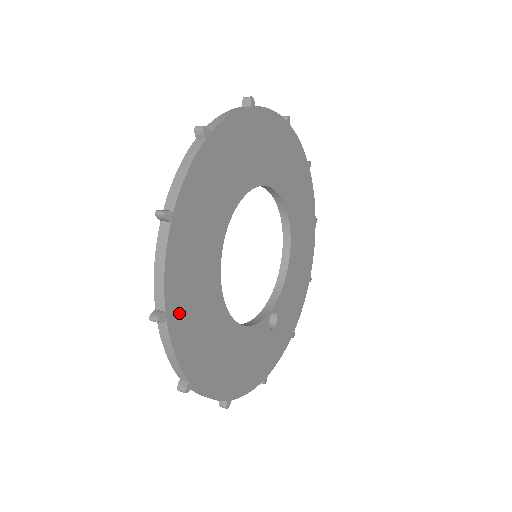
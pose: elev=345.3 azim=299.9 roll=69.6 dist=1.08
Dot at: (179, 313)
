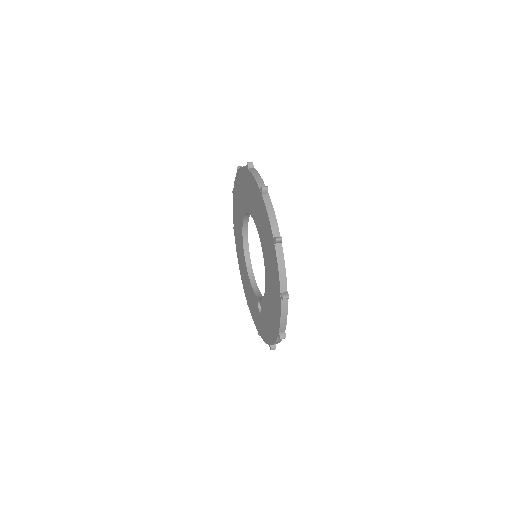
Dot at: occluded
